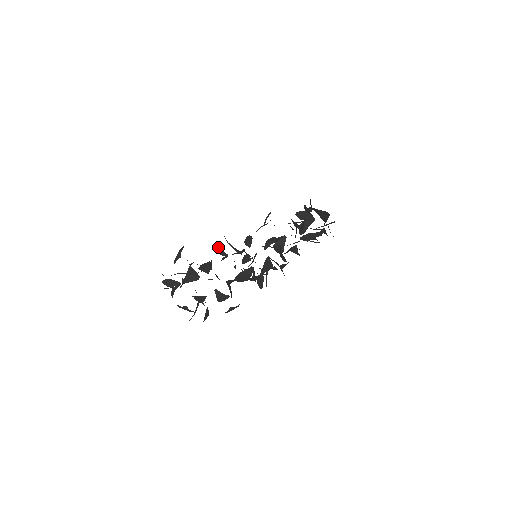
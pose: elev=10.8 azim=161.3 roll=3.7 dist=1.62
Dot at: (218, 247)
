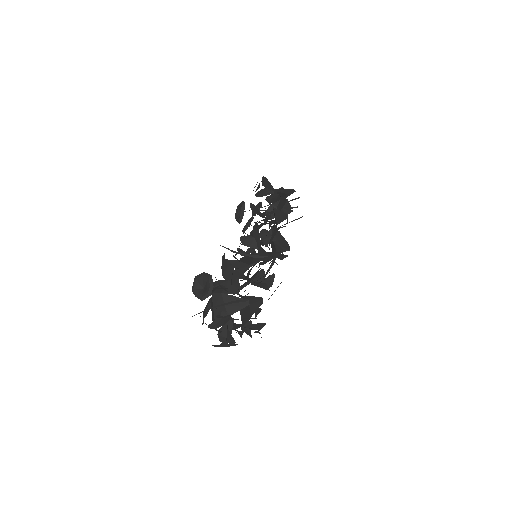
Dot at: (231, 260)
